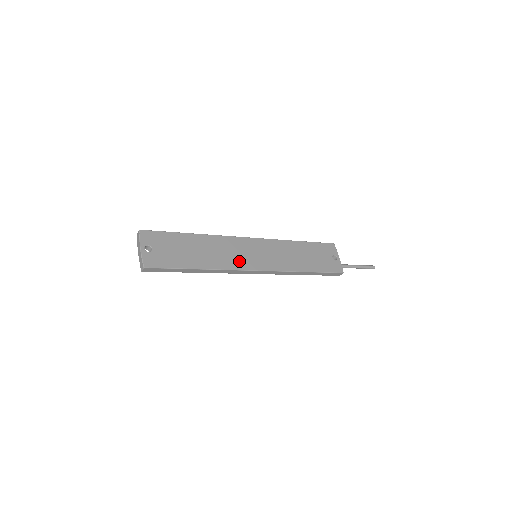
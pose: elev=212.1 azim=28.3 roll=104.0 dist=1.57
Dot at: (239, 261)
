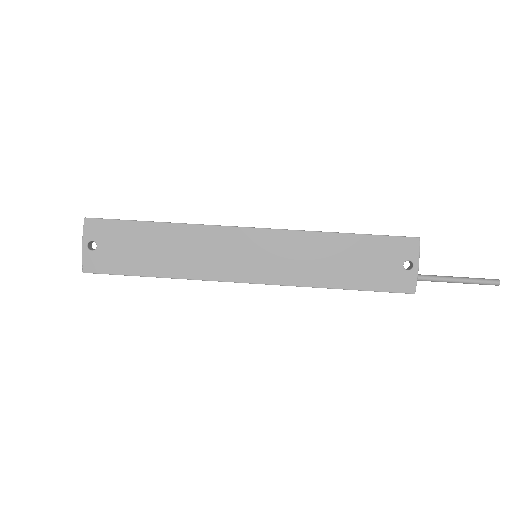
Dot at: (220, 267)
